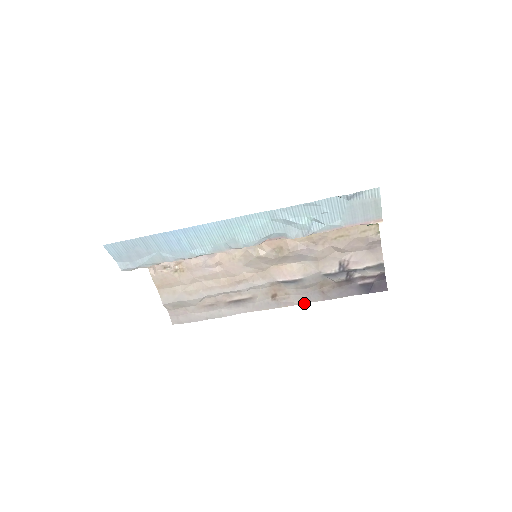
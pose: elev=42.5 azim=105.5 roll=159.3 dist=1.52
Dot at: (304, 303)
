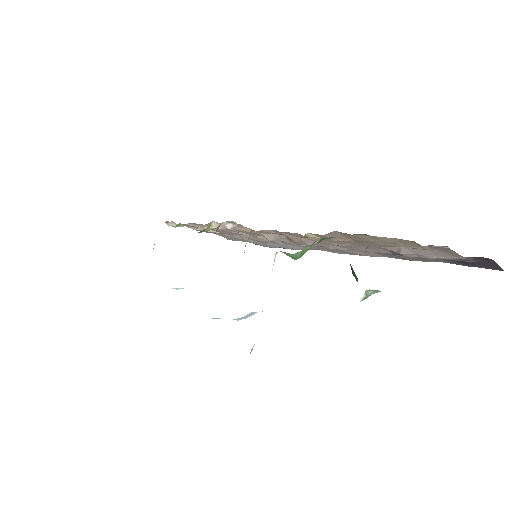
Dot at: (376, 256)
